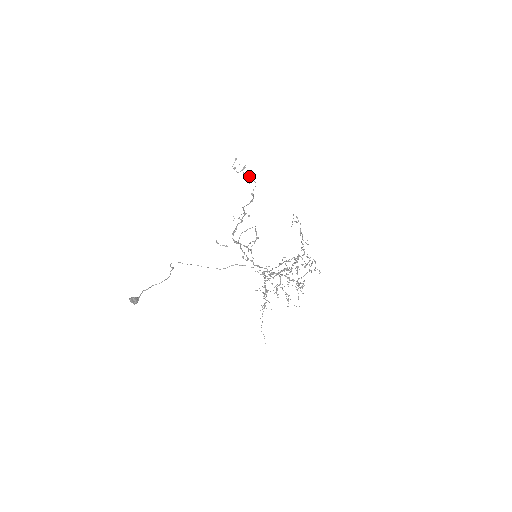
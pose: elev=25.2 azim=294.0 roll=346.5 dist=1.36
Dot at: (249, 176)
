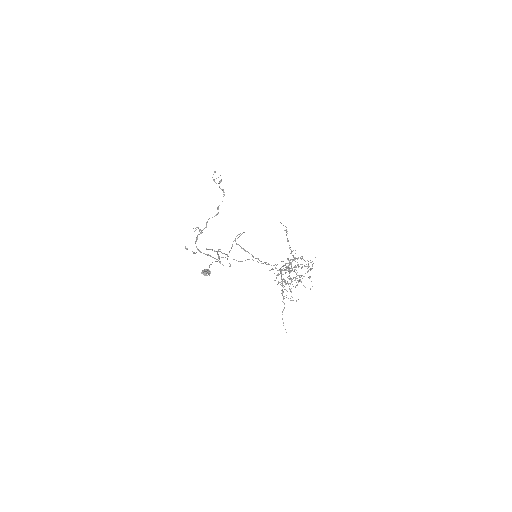
Dot at: occluded
